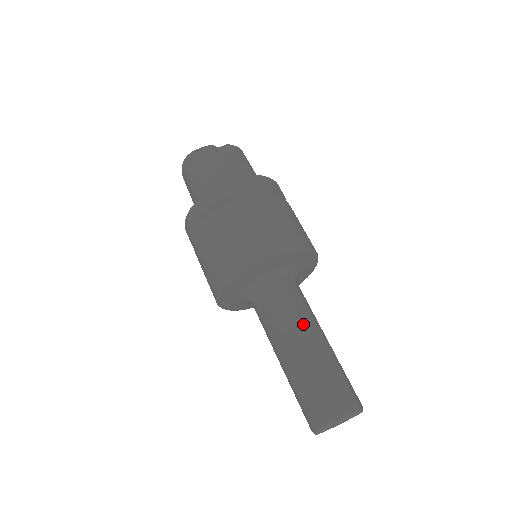
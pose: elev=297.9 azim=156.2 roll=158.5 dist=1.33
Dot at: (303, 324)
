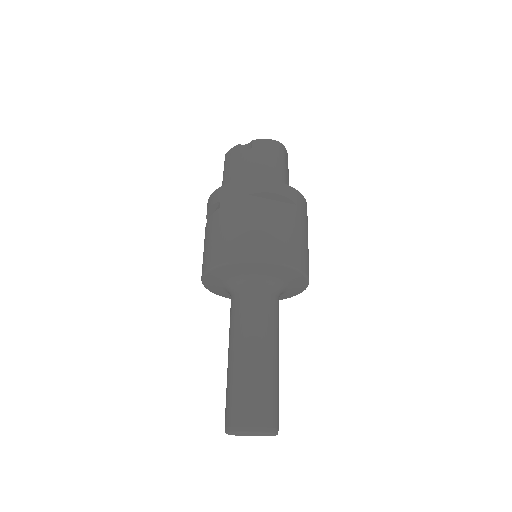
Dot at: (239, 335)
